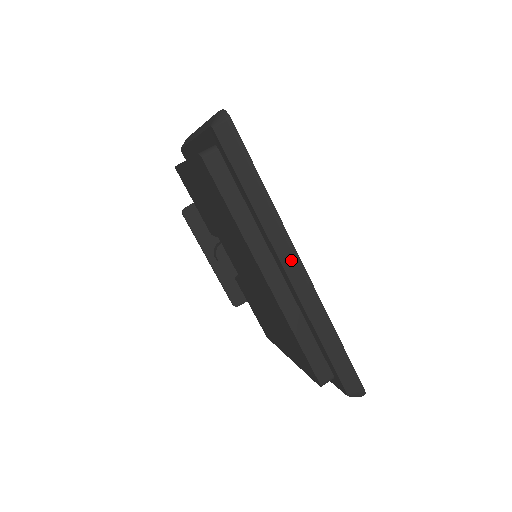
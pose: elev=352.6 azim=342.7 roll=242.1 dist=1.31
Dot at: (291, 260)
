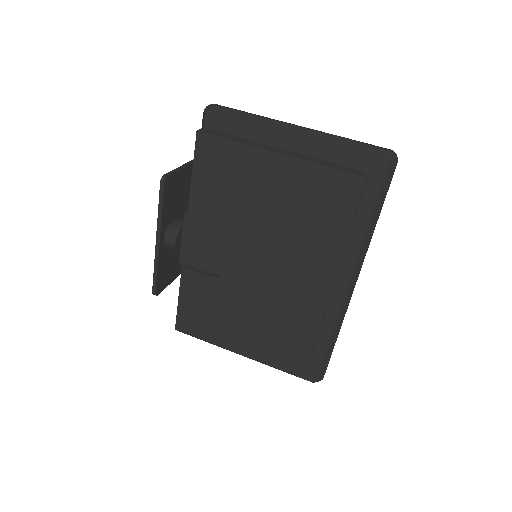
Dot at: (356, 279)
